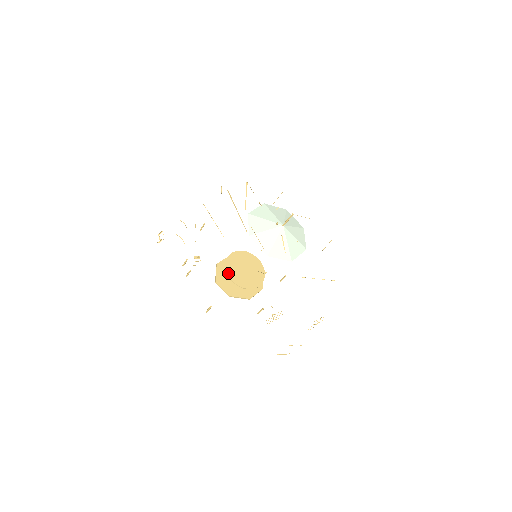
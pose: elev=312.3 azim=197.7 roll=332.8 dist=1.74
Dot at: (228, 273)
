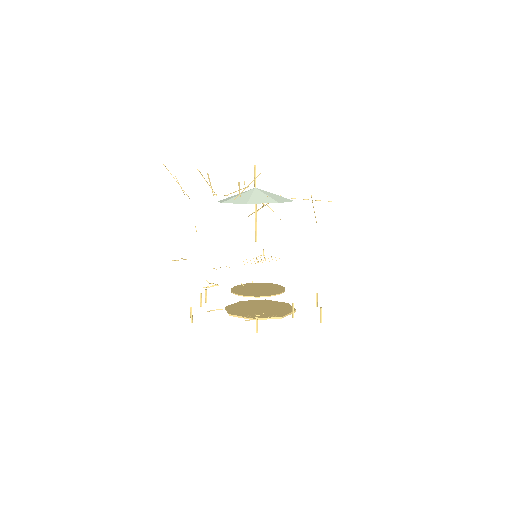
Dot at: (233, 288)
